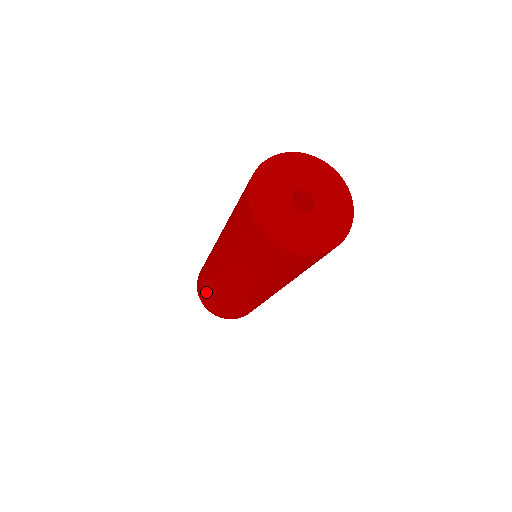
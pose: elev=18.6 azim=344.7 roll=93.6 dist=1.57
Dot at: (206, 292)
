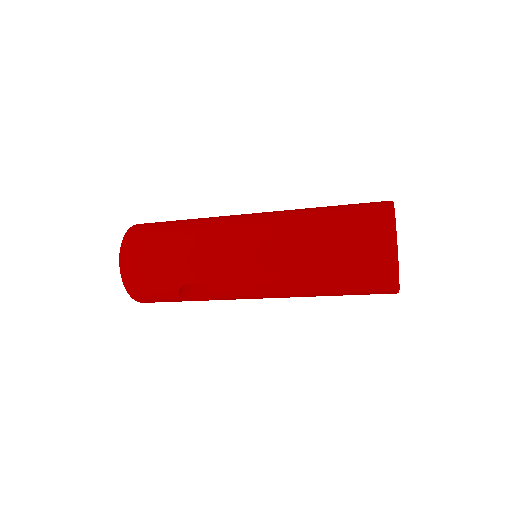
Dot at: (161, 261)
